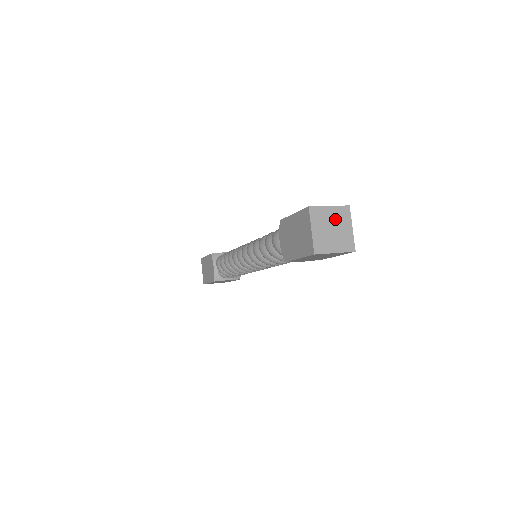
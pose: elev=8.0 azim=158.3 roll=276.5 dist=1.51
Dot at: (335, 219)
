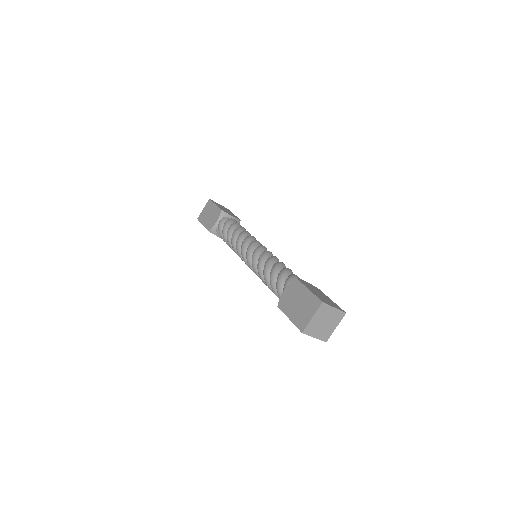
Dot at: (321, 318)
